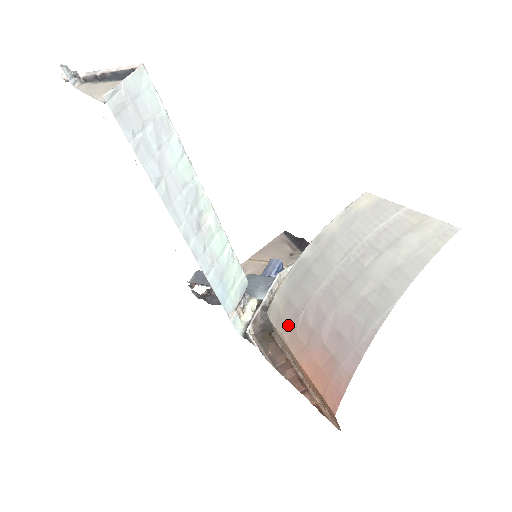
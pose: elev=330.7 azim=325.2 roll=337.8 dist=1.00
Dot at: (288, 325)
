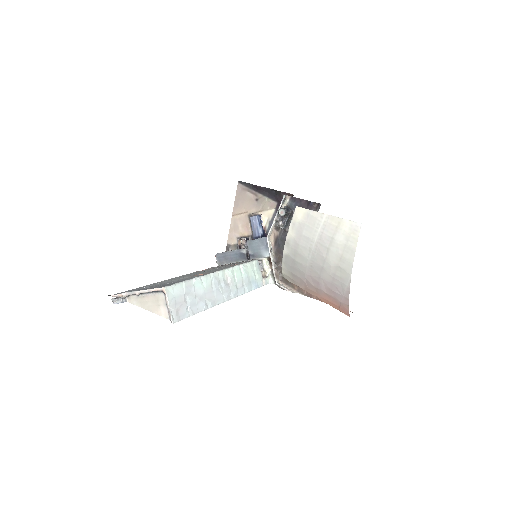
Dot at: (300, 284)
